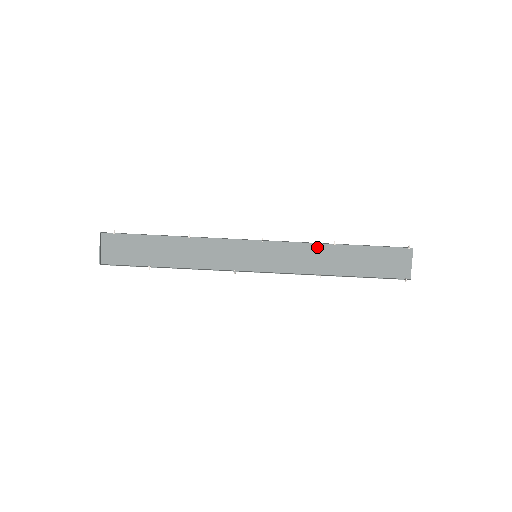
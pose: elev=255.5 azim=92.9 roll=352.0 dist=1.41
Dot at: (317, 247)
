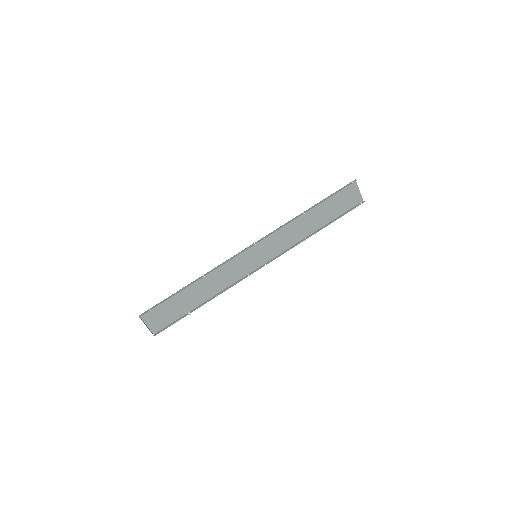
Dot at: (293, 222)
